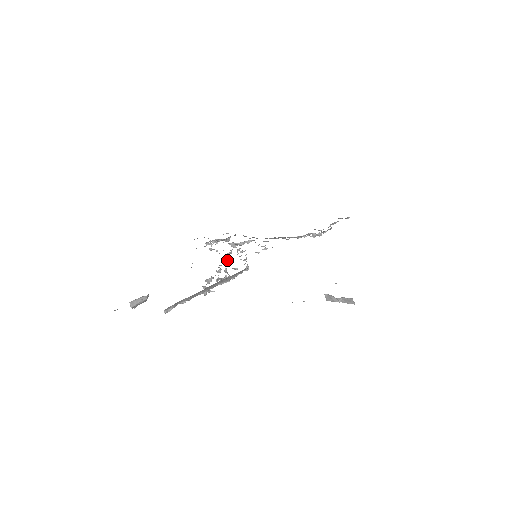
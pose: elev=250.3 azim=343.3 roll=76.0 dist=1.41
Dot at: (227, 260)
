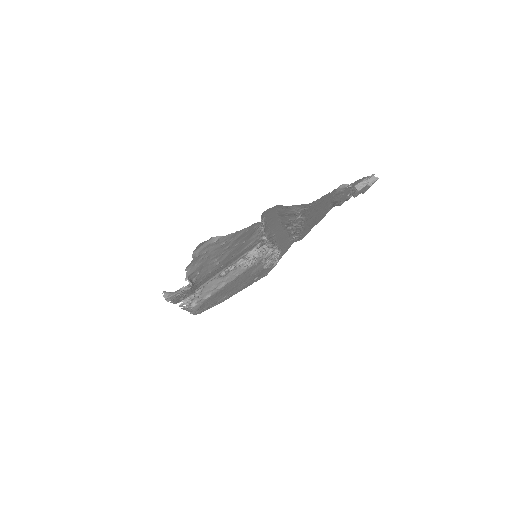
Dot at: occluded
